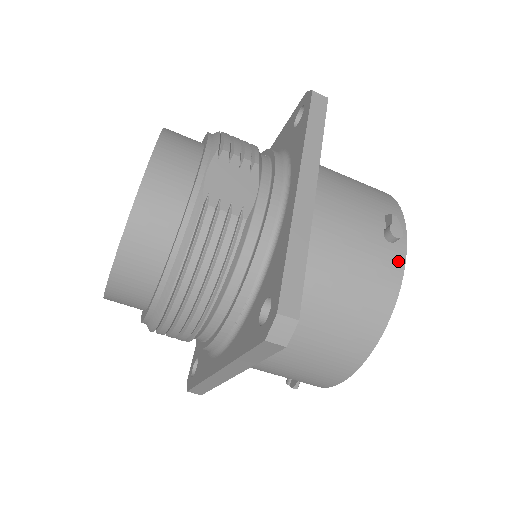
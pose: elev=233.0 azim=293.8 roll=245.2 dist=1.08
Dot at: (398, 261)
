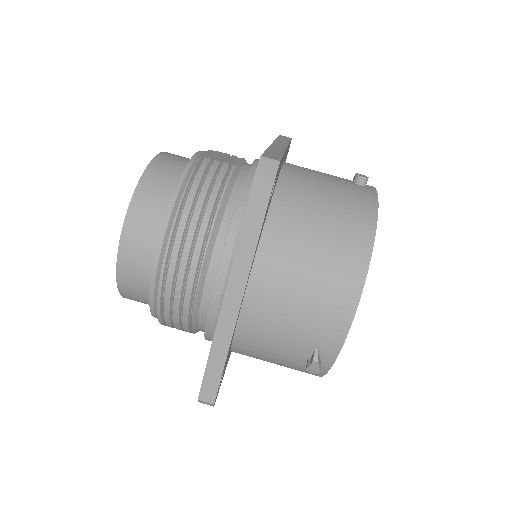
Dot at: (370, 192)
